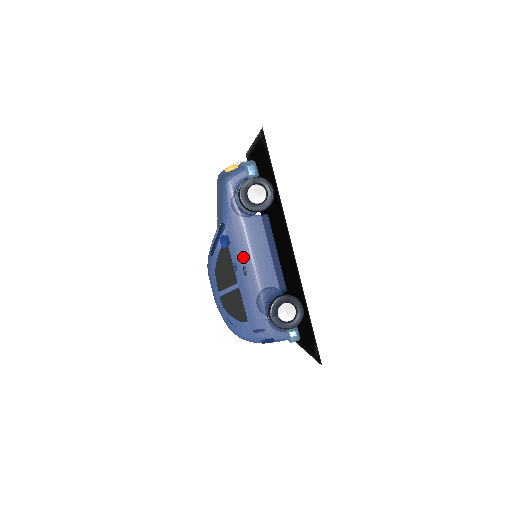
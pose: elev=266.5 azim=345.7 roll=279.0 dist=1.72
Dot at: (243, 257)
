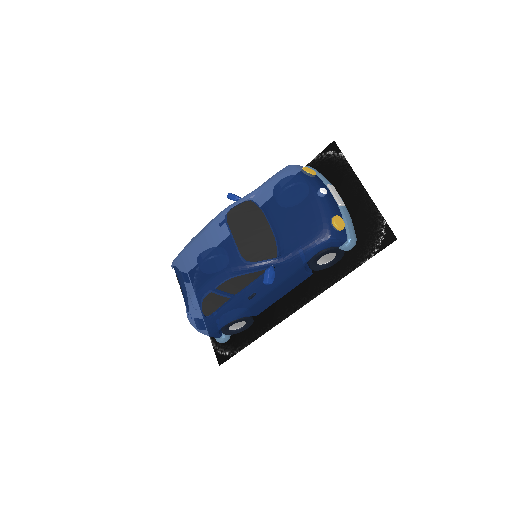
Dot at: (263, 289)
